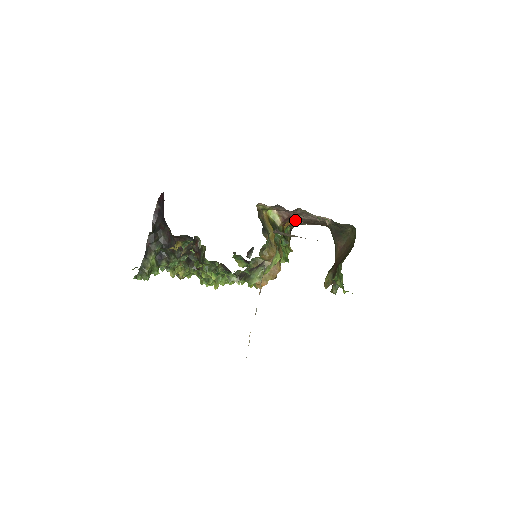
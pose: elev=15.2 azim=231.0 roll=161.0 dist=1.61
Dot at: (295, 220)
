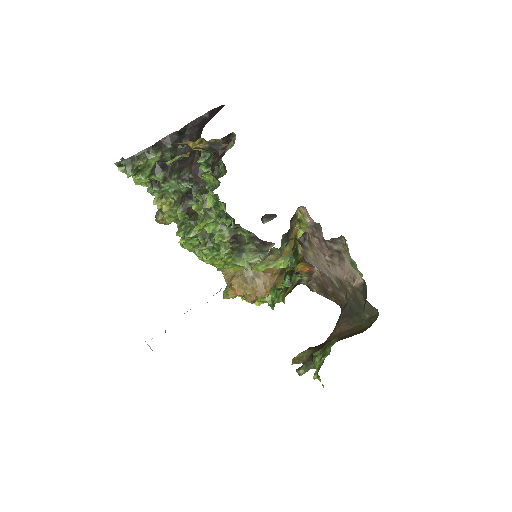
Dot at: (312, 273)
